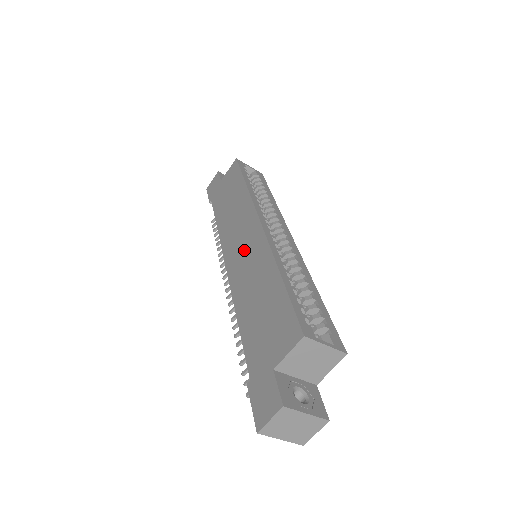
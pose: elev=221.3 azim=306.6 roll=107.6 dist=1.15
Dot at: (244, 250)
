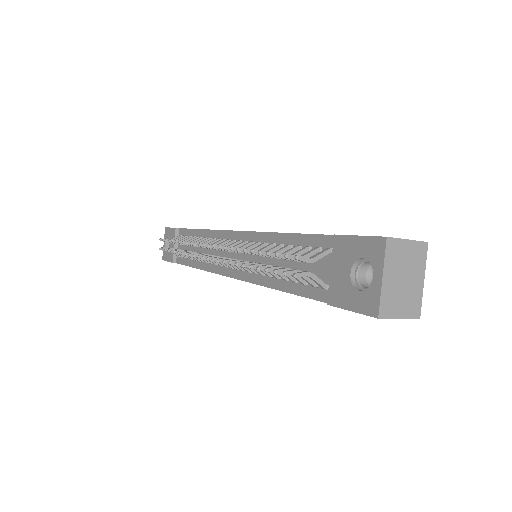
Dot at: occluded
